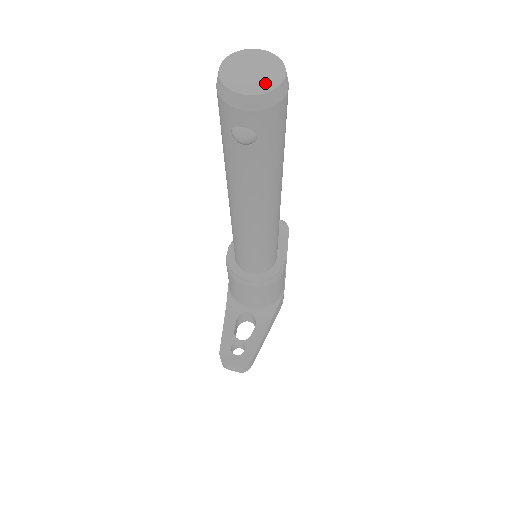
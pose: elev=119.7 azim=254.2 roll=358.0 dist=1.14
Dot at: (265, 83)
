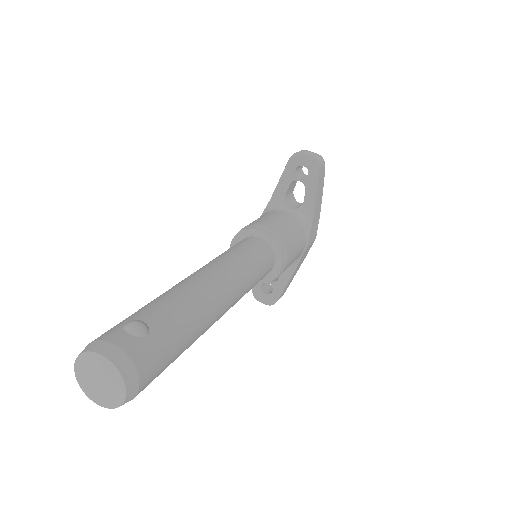
Dot at: (111, 398)
